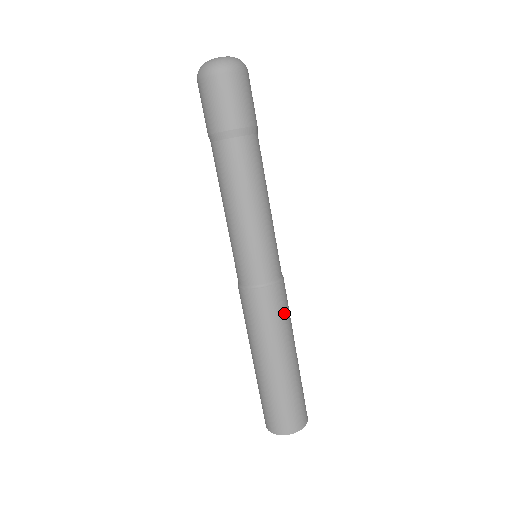
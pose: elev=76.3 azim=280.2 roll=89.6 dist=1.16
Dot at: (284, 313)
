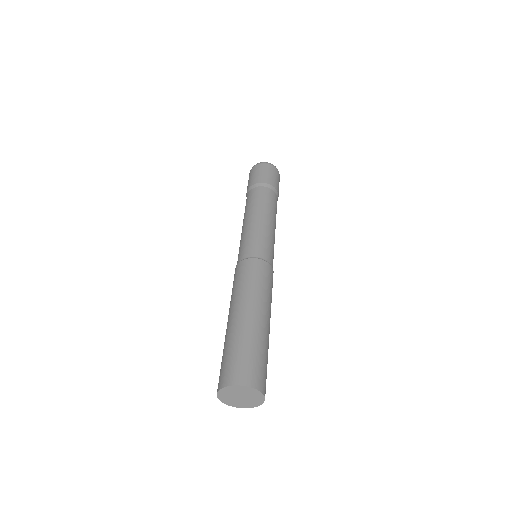
Dot at: (268, 285)
